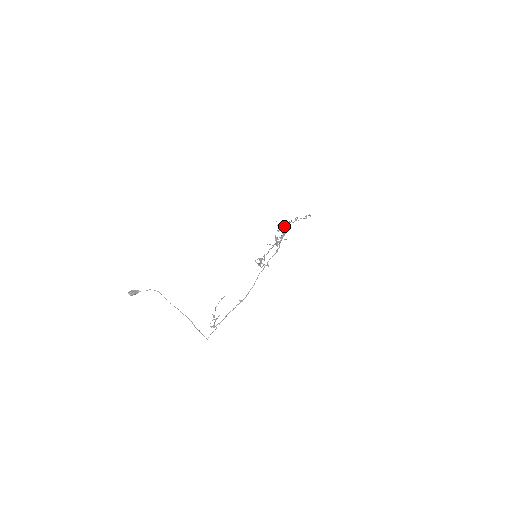
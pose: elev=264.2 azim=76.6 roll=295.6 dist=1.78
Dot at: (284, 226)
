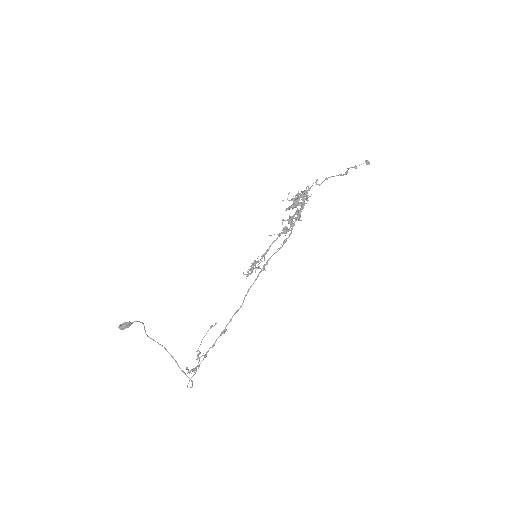
Dot at: occluded
